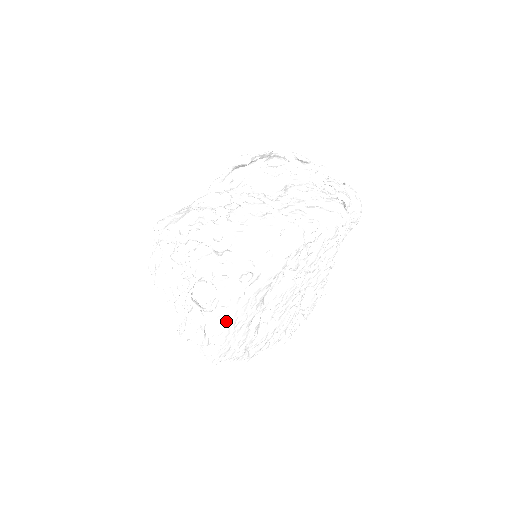
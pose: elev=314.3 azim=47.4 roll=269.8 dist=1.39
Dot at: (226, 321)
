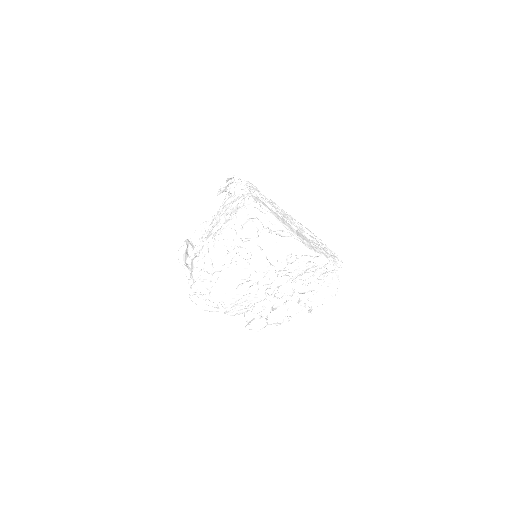
Dot at: (276, 221)
